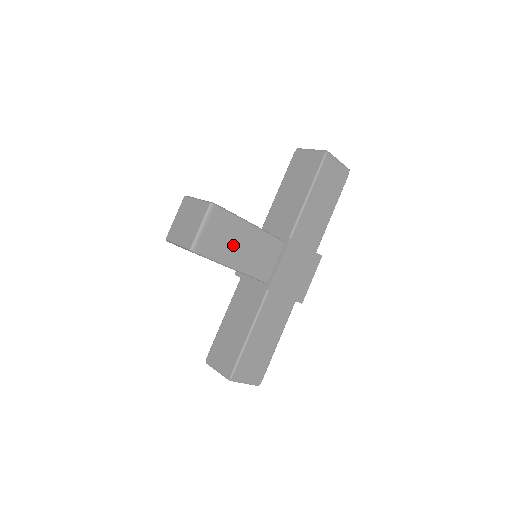
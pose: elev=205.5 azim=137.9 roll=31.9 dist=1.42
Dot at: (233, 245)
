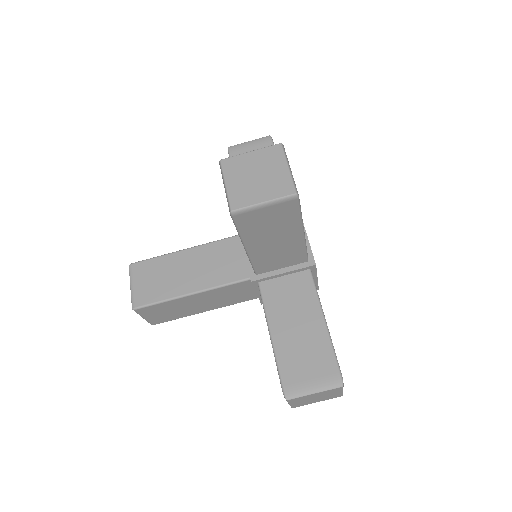
Dot at: occluded
